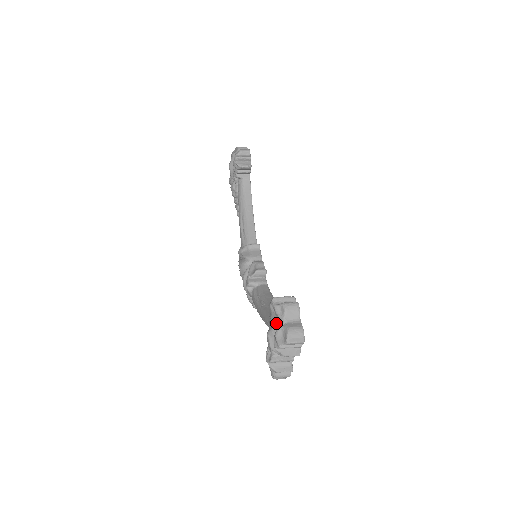
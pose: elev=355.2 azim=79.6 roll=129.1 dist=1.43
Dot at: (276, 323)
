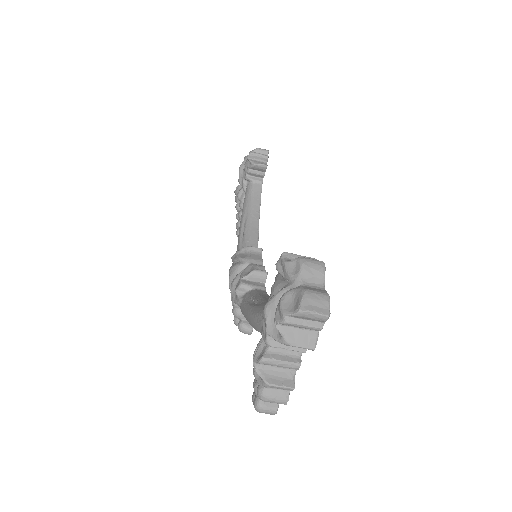
Dot at: (283, 287)
